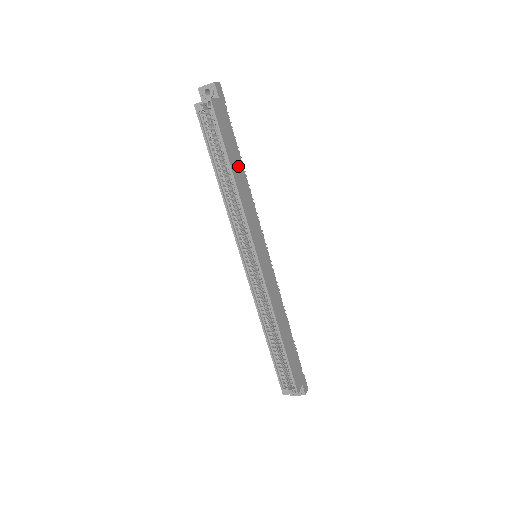
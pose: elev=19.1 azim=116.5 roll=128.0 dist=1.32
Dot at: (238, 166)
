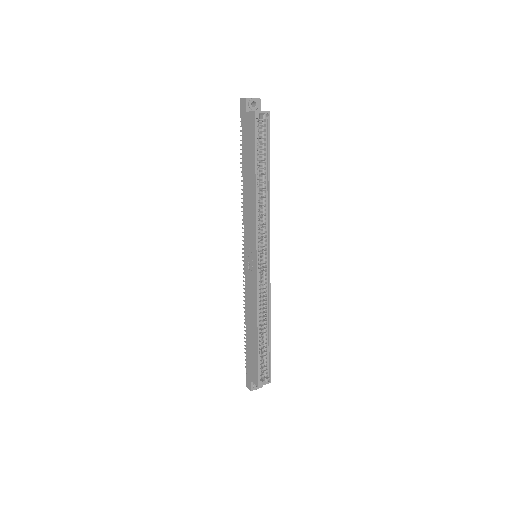
Dot at: occluded
